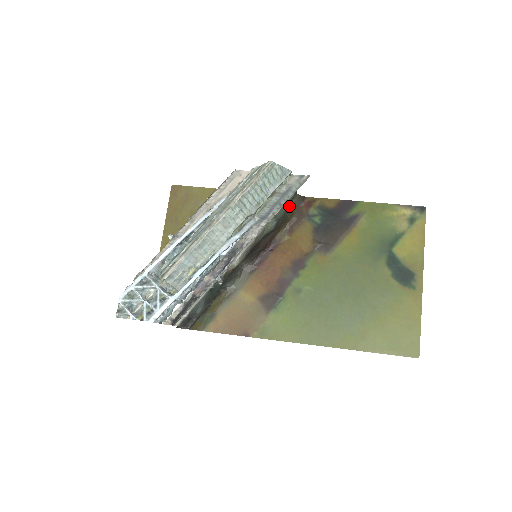
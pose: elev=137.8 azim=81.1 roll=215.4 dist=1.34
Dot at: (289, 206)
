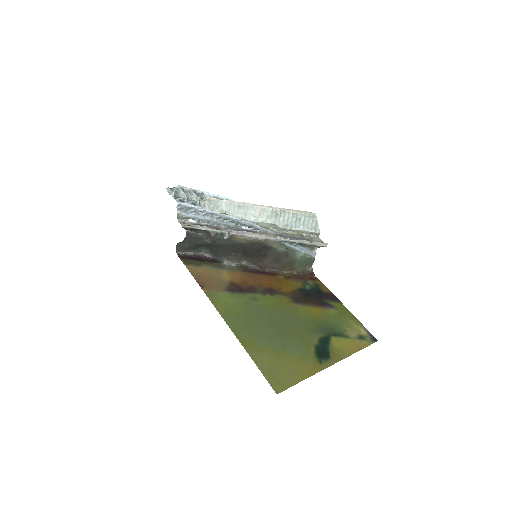
Dot at: (301, 263)
